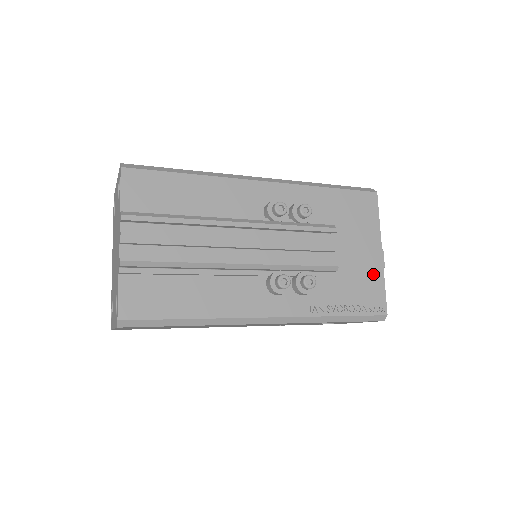
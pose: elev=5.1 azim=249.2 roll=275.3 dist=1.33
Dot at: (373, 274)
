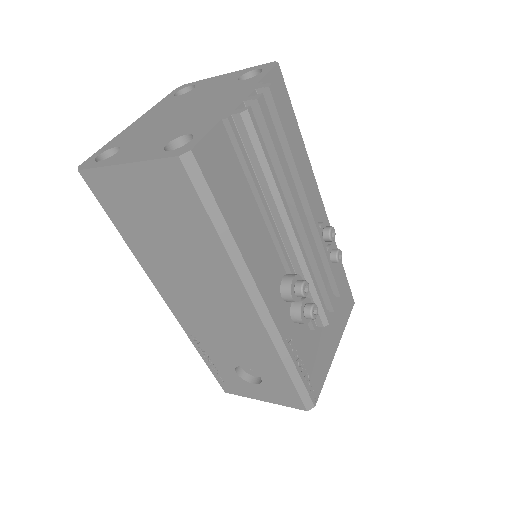
Dot at: (326, 360)
